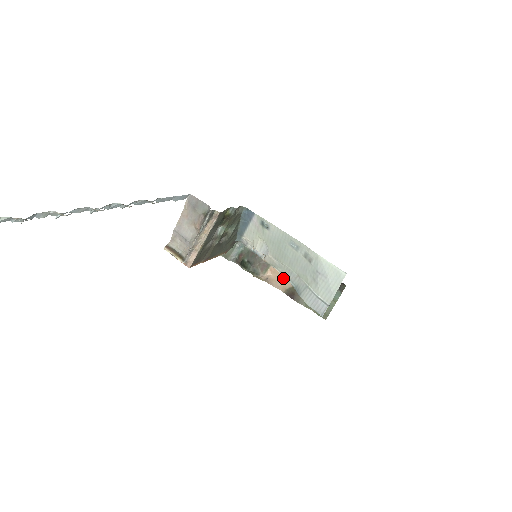
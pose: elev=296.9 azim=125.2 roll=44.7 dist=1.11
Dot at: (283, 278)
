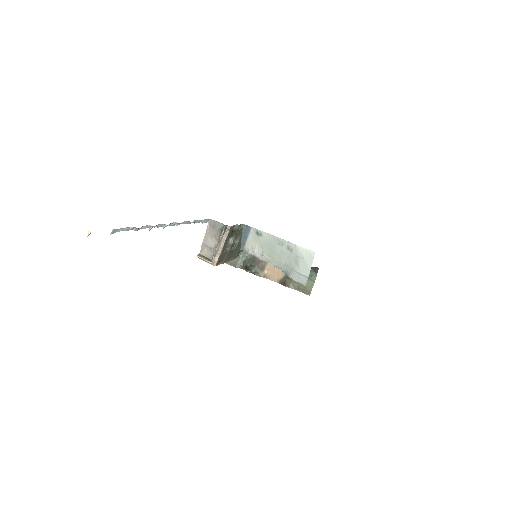
Dot at: (276, 273)
